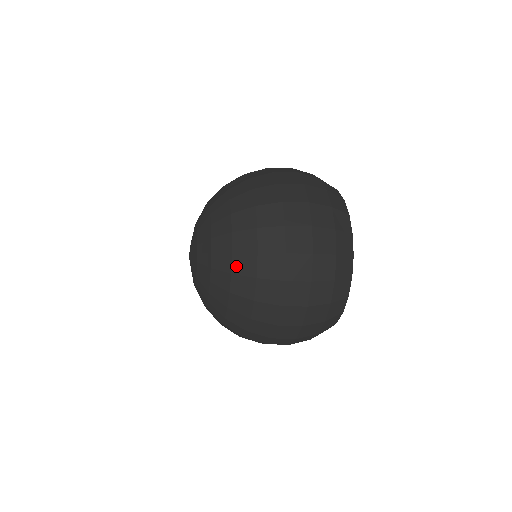
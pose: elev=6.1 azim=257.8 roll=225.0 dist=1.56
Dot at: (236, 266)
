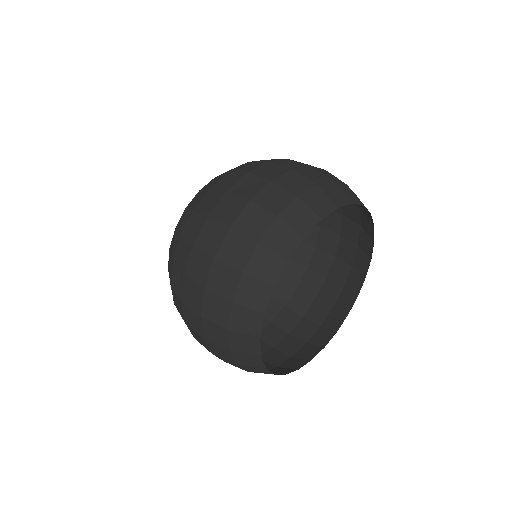
Dot at: (169, 263)
